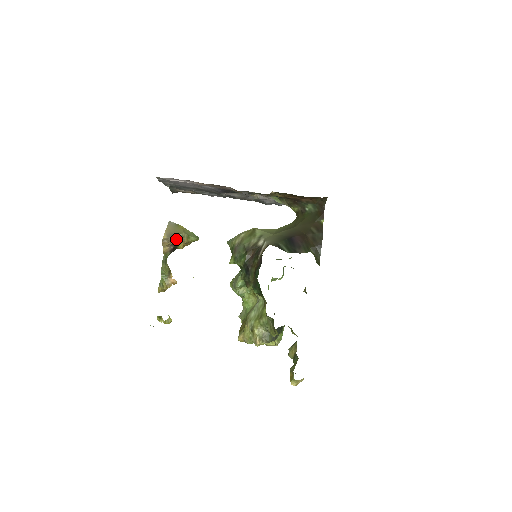
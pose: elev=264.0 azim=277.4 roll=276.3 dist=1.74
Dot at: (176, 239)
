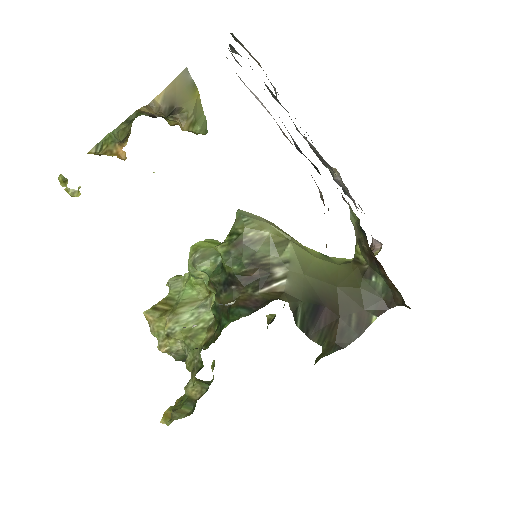
Dot at: (173, 112)
